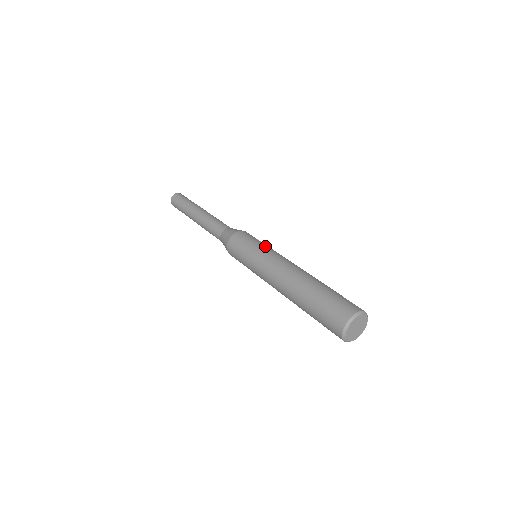
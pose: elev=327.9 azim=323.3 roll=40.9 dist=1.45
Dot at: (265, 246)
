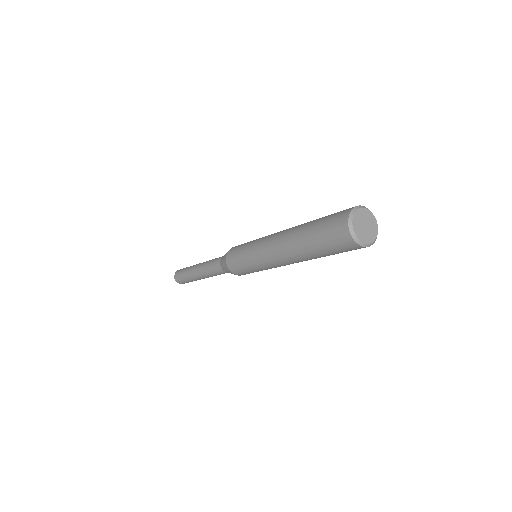
Dot at: occluded
